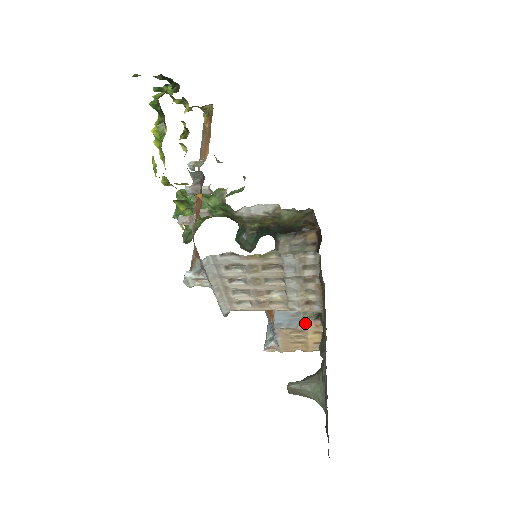
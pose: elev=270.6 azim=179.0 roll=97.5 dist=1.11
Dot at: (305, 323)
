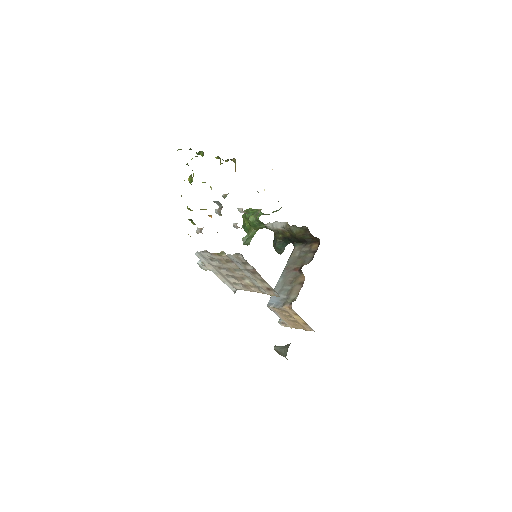
Dot at: (284, 305)
